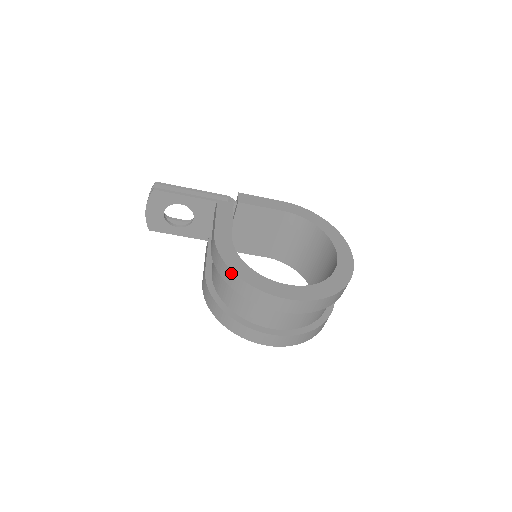
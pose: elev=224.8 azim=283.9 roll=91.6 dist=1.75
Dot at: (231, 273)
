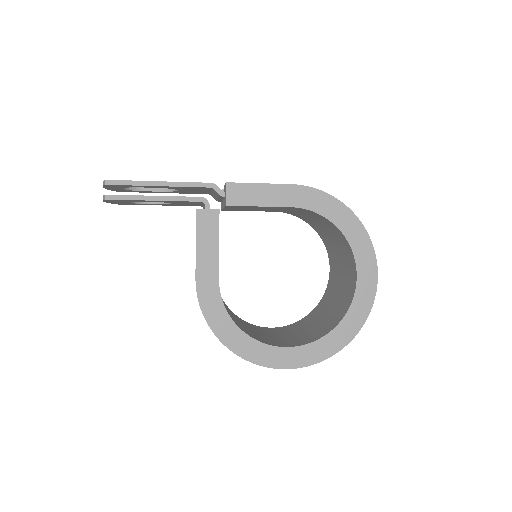
Dot at: (220, 340)
